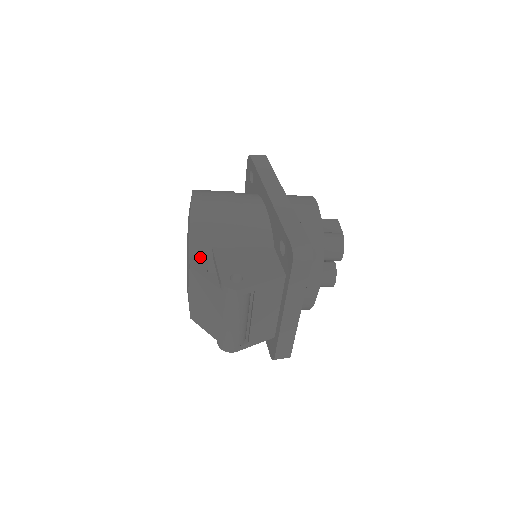
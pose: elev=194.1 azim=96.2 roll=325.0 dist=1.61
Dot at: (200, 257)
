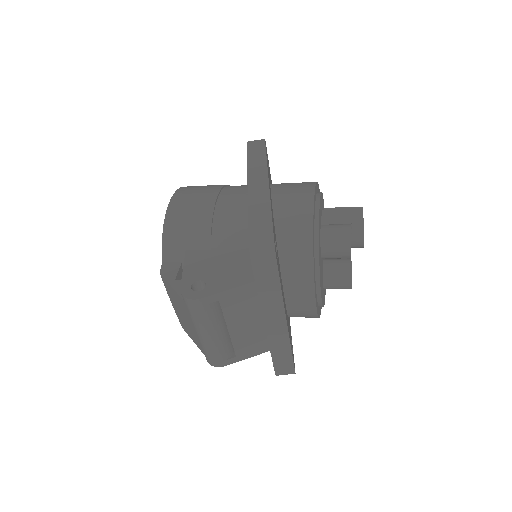
Dot at: (174, 262)
